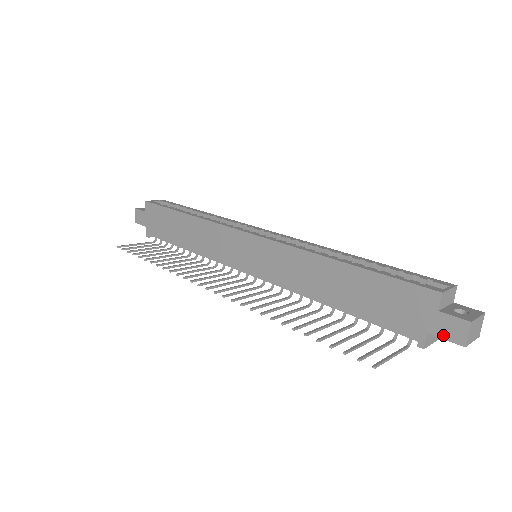
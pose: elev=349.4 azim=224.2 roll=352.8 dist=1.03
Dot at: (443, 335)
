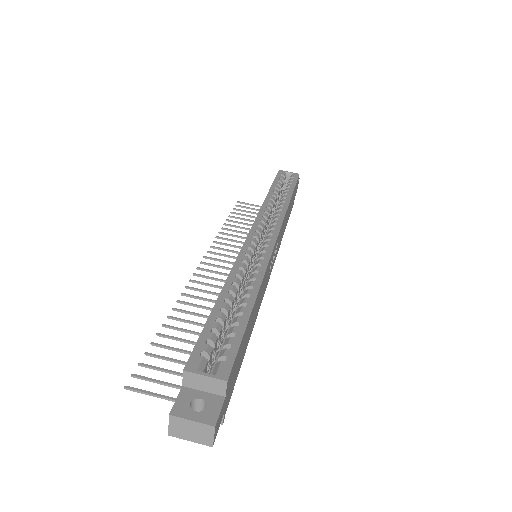
Dot at: occluded
